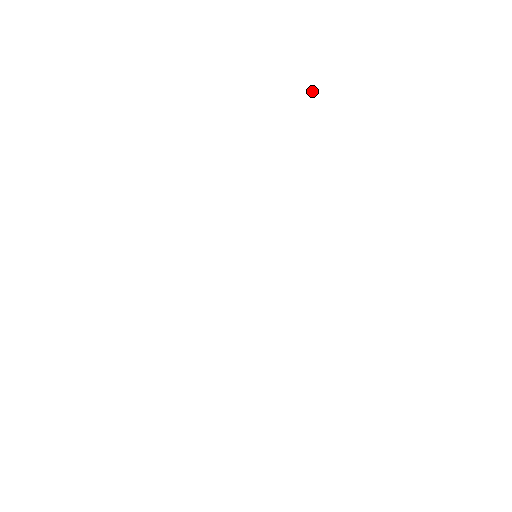
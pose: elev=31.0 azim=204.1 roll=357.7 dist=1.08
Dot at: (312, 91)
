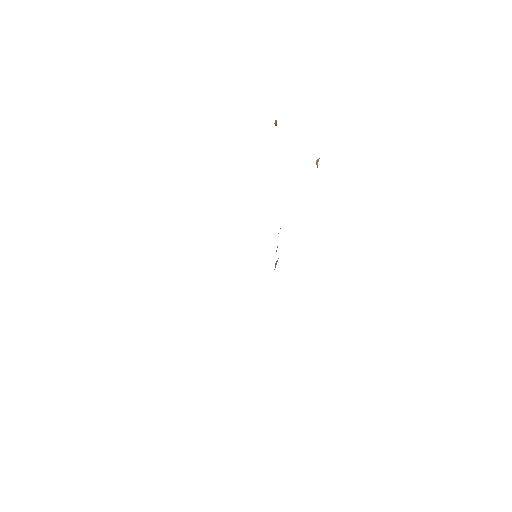
Dot at: (276, 124)
